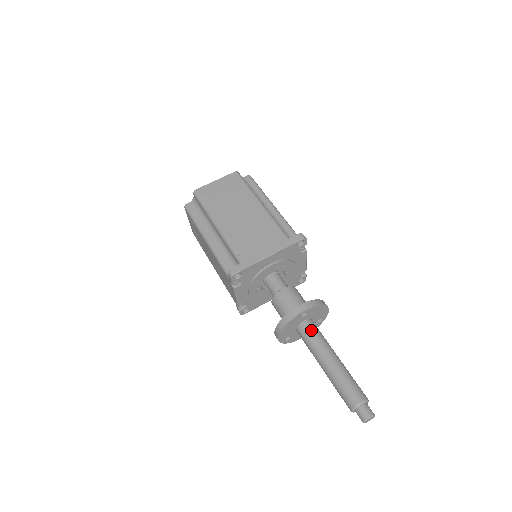
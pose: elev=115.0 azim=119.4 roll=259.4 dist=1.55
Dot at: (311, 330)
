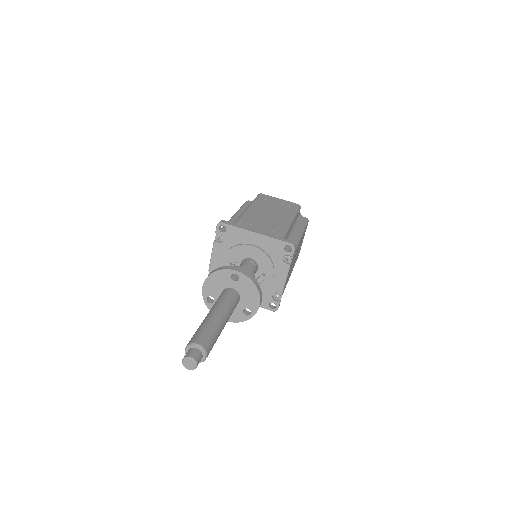
Dot at: (229, 295)
